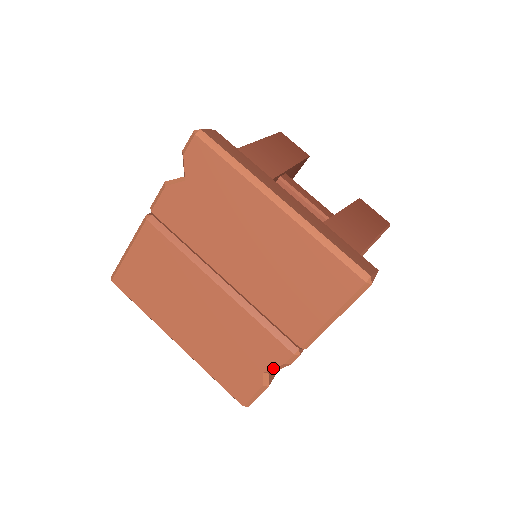
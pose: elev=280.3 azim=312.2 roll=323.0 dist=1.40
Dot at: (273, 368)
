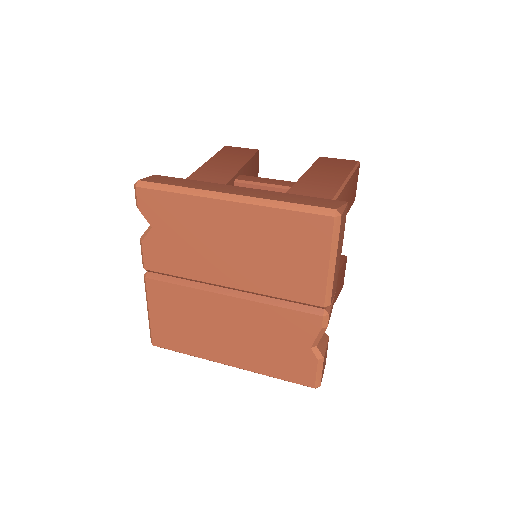
Dot at: (315, 339)
